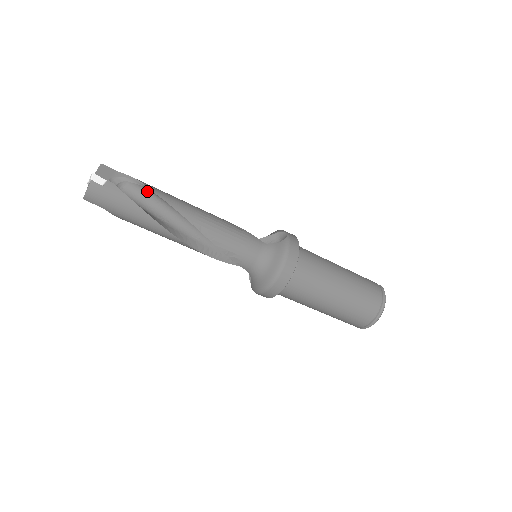
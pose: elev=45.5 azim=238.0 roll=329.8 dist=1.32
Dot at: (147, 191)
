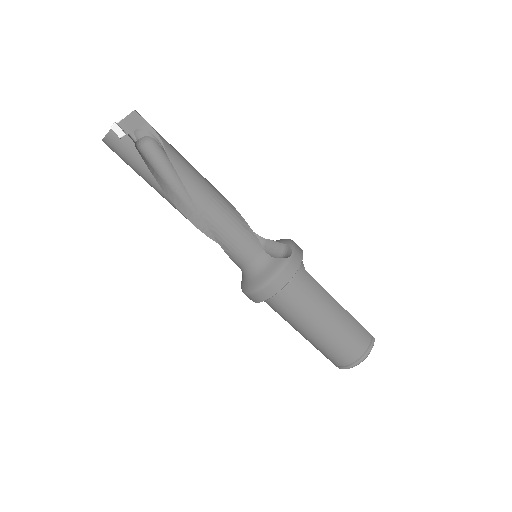
Dot at: (167, 155)
